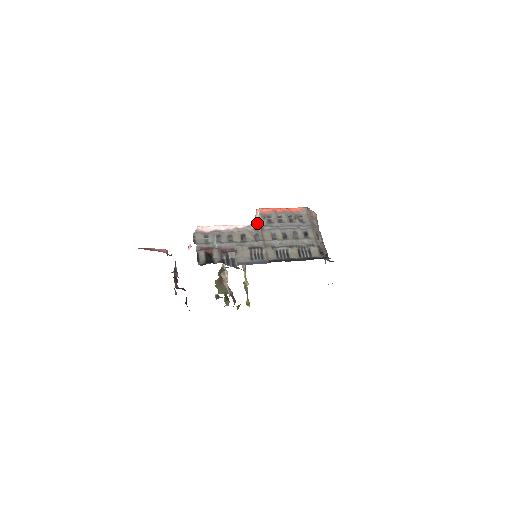
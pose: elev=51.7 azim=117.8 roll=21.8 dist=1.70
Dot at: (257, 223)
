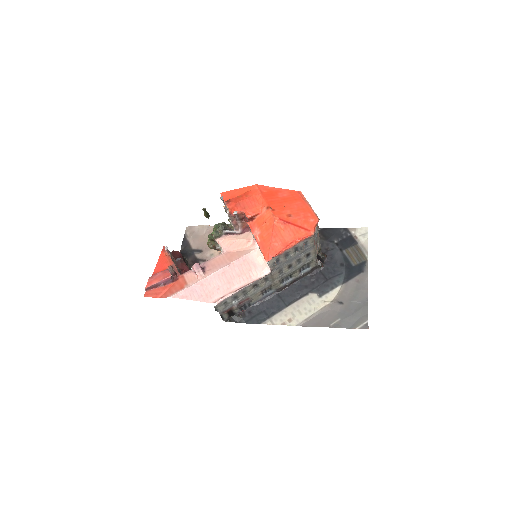
Dot at: occluded
